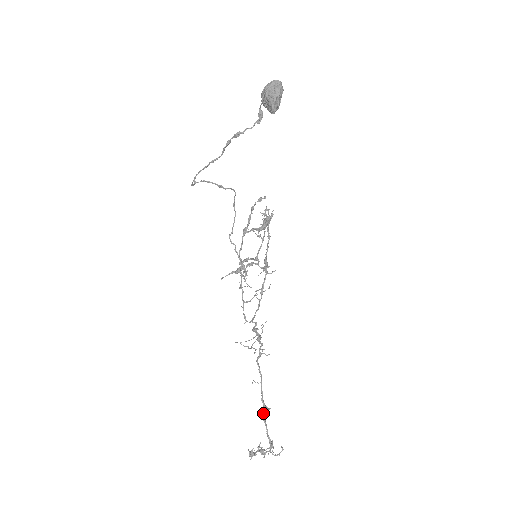
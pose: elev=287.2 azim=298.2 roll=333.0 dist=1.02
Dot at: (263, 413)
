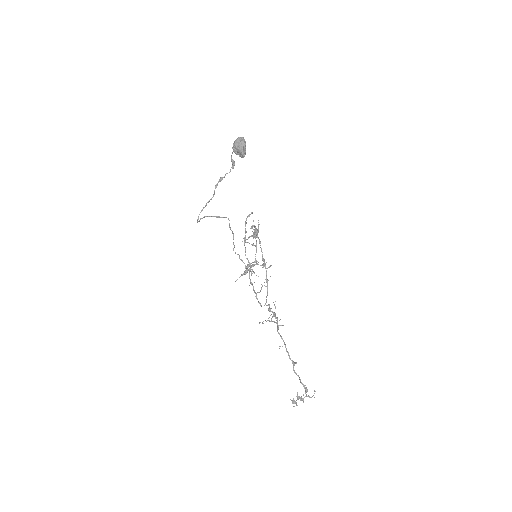
Dot at: (293, 367)
